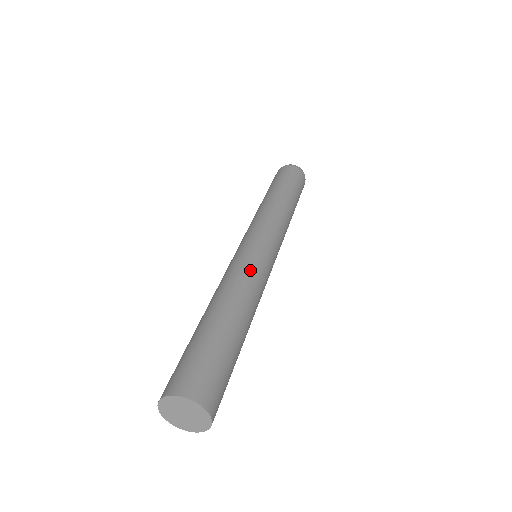
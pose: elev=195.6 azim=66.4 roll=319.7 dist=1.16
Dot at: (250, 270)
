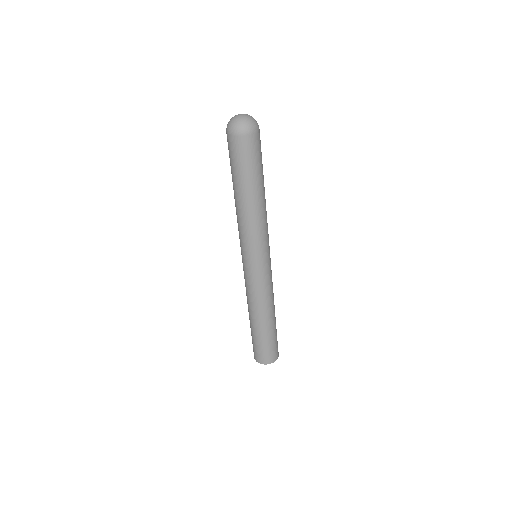
Dot at: (271, 286)
